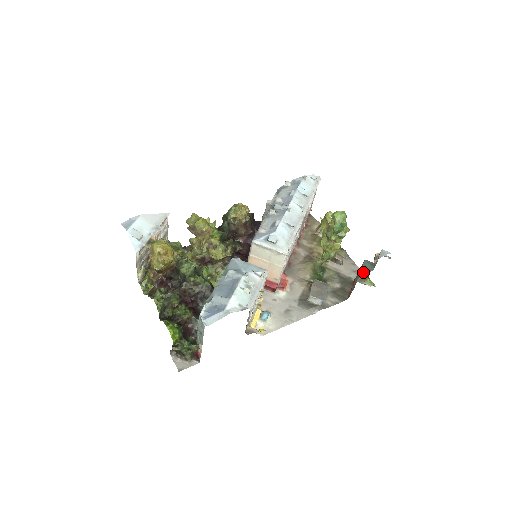
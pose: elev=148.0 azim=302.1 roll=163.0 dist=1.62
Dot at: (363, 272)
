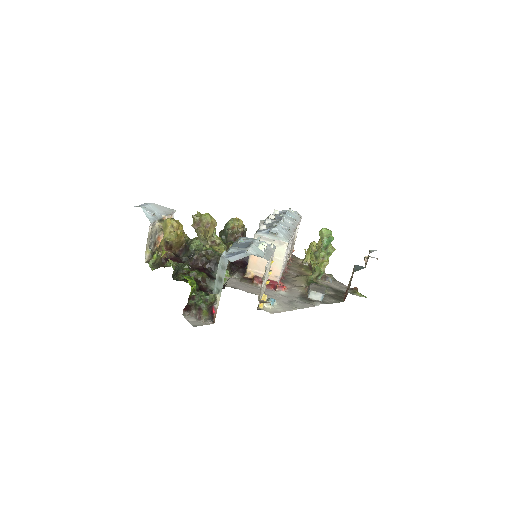
Dot at: (357, 269)
